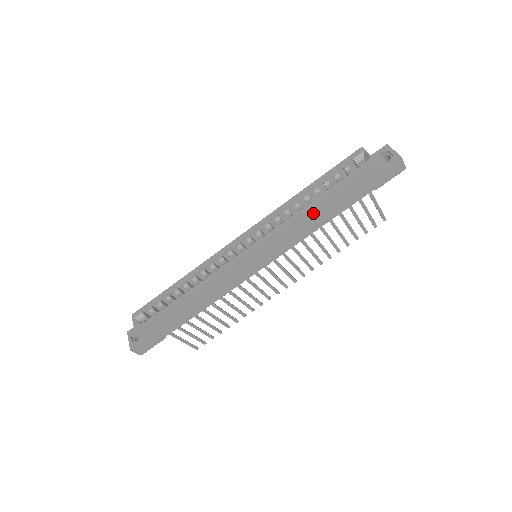
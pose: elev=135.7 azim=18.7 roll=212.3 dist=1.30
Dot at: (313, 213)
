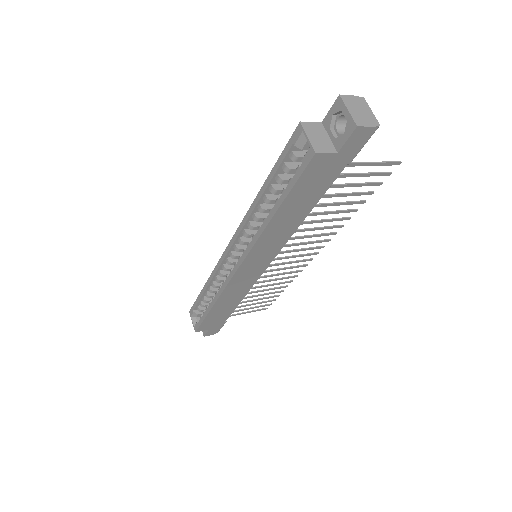
Dot at: (279, 221)
